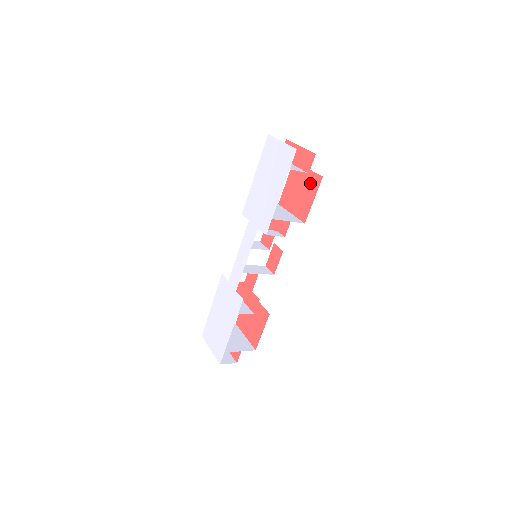
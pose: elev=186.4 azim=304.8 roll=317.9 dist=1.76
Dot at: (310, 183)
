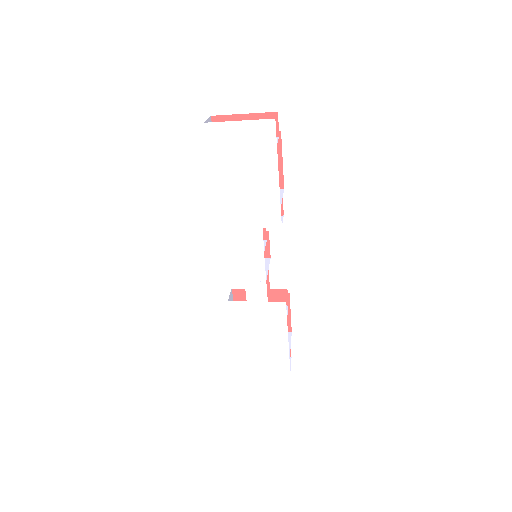
Dot at: occluded
